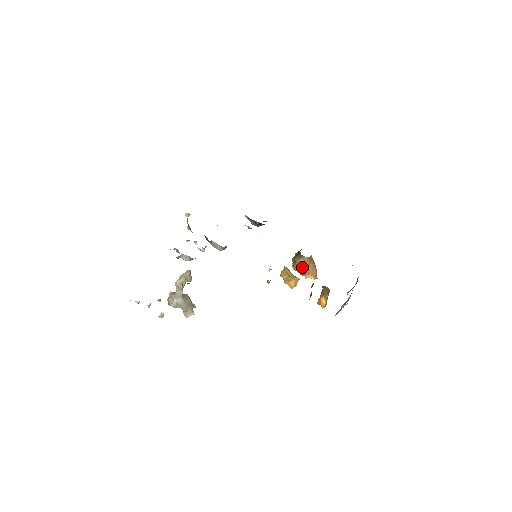
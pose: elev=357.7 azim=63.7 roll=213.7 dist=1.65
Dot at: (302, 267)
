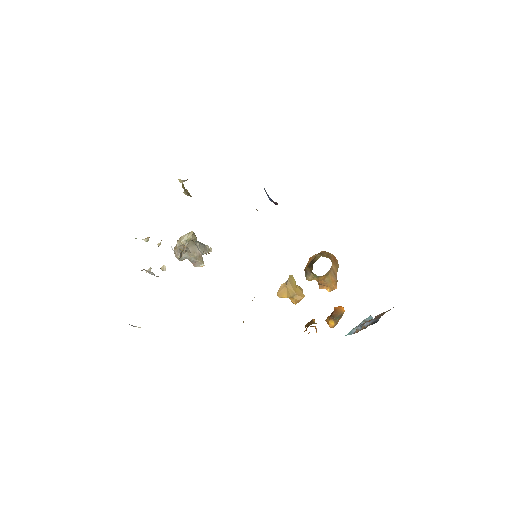
Dot at: (314, 279)
